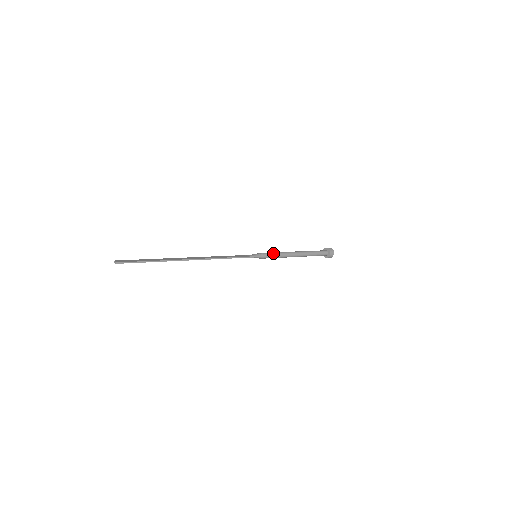
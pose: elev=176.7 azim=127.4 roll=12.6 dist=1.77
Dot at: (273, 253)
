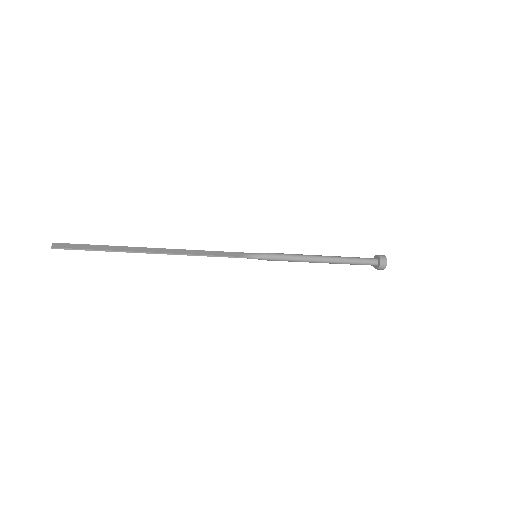
Dot at: (283, 255)
